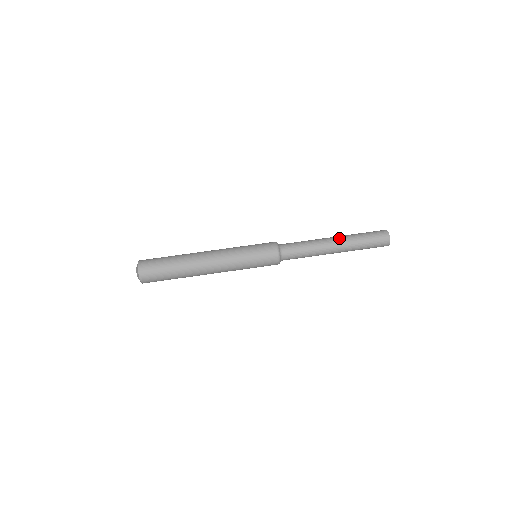
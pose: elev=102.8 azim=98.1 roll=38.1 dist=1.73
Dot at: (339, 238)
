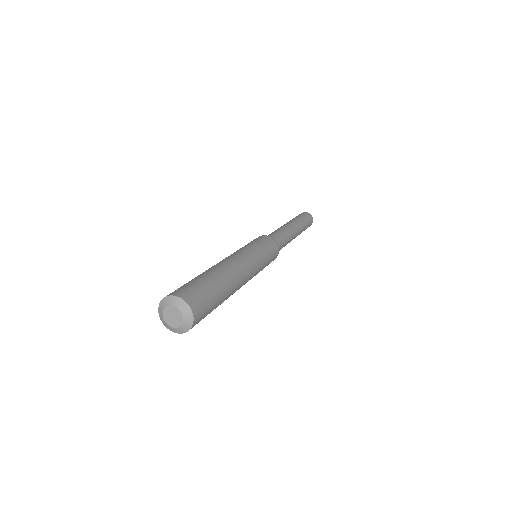
Dot at: occluded
